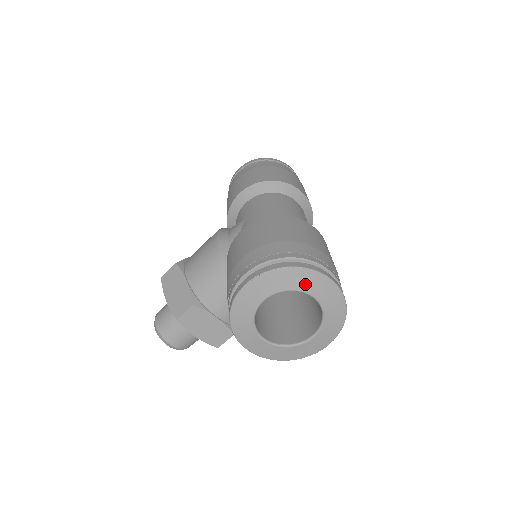
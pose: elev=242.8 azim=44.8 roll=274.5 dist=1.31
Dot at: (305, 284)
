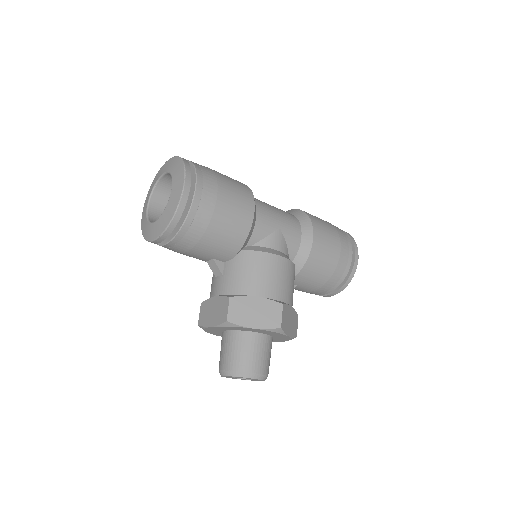
Dot at: (158, 176)
